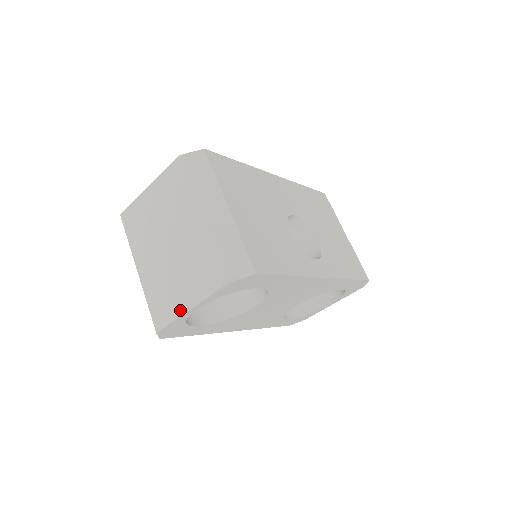
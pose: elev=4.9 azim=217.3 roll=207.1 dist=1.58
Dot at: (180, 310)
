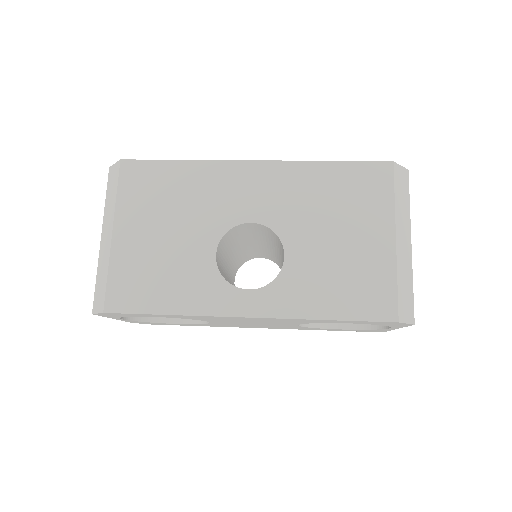
Dot at: occluded
